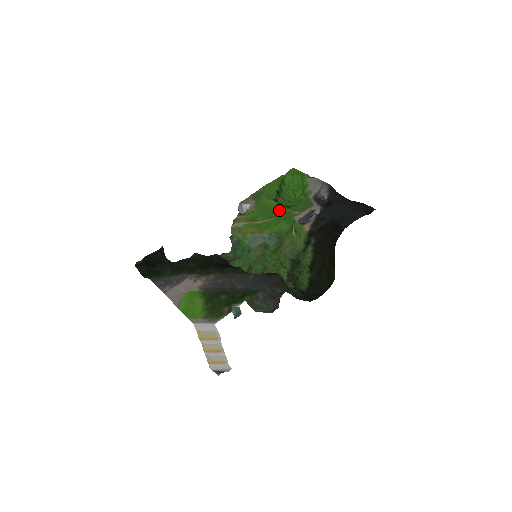
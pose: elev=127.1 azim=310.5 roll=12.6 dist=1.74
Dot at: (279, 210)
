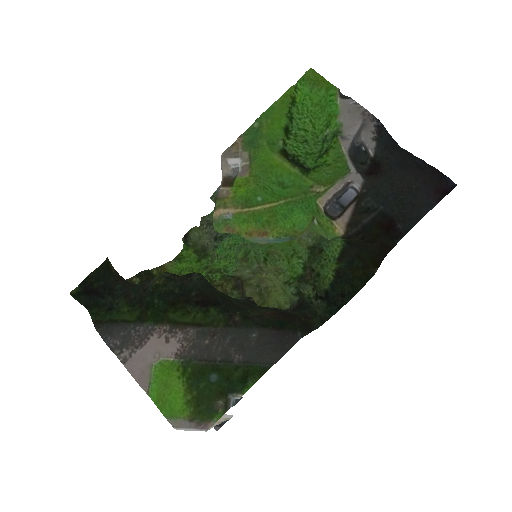
Dot at: (290, 180)
